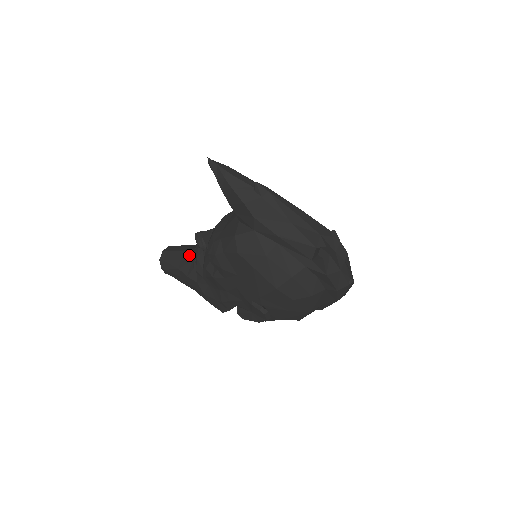
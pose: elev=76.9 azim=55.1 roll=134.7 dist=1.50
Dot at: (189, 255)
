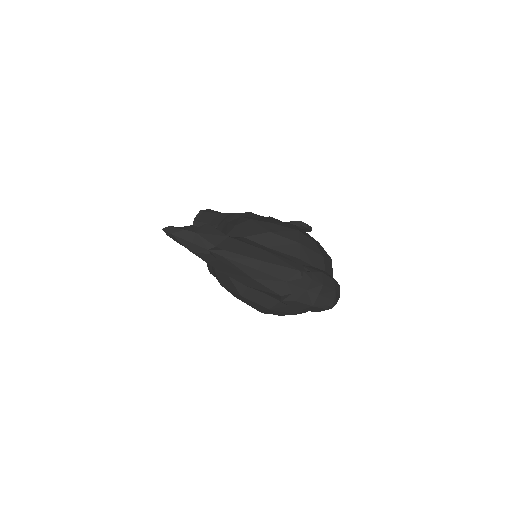
Dot at: occluded
